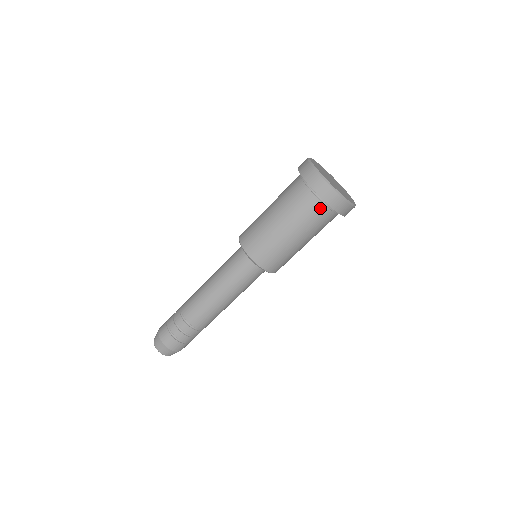
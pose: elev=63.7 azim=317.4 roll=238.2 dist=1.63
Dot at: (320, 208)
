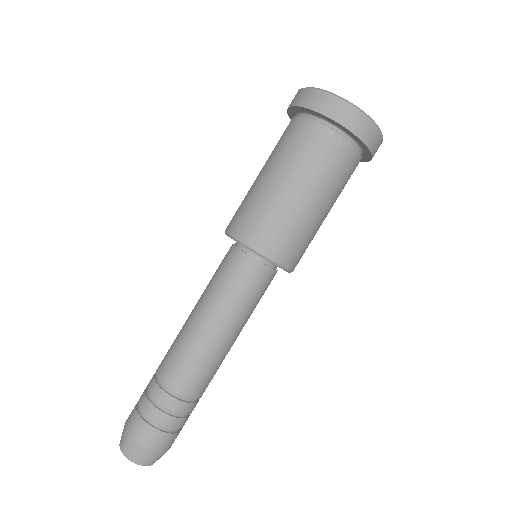
Dot at: (325, 135)
